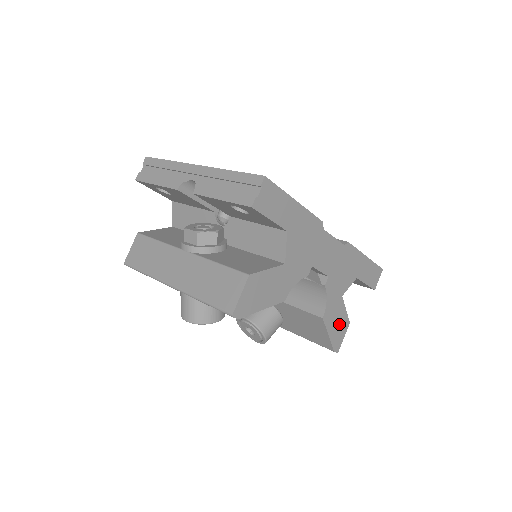
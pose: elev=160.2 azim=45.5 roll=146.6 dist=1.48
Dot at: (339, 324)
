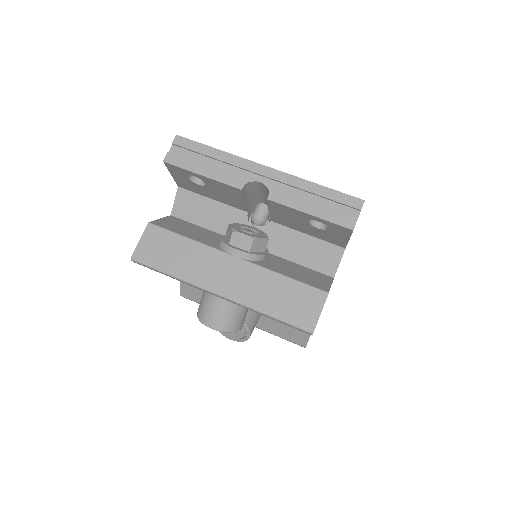
Dot at: occluded
